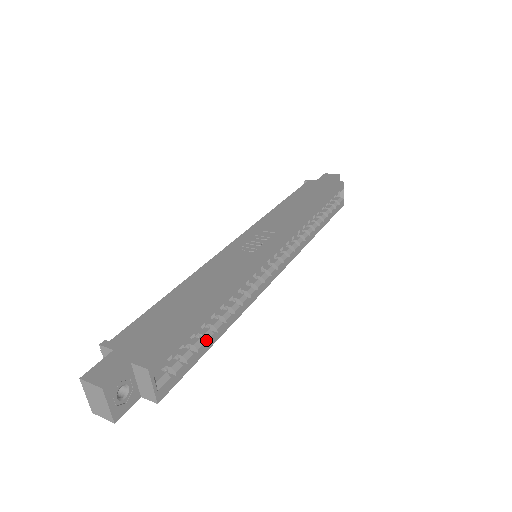
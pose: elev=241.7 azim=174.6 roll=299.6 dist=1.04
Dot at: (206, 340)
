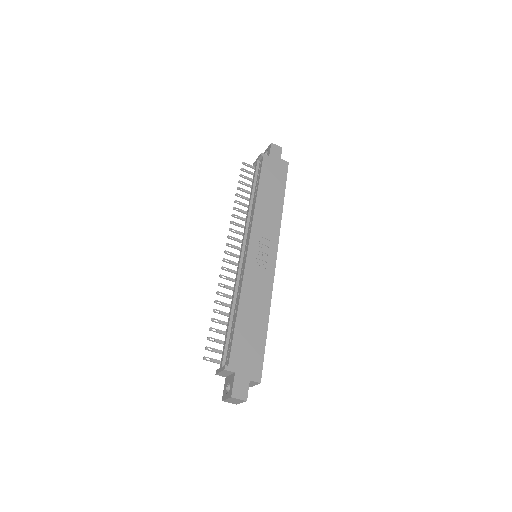
Dot at: occluded
